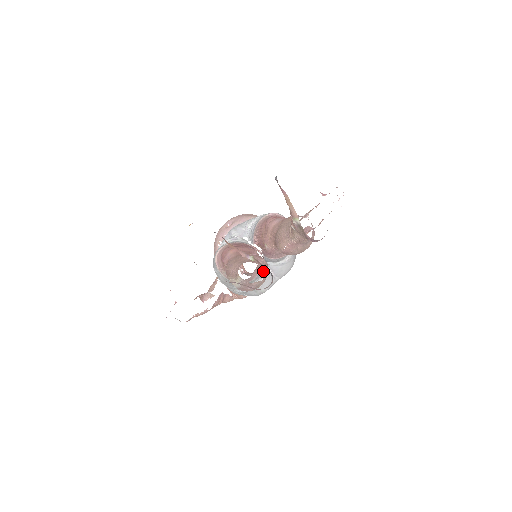
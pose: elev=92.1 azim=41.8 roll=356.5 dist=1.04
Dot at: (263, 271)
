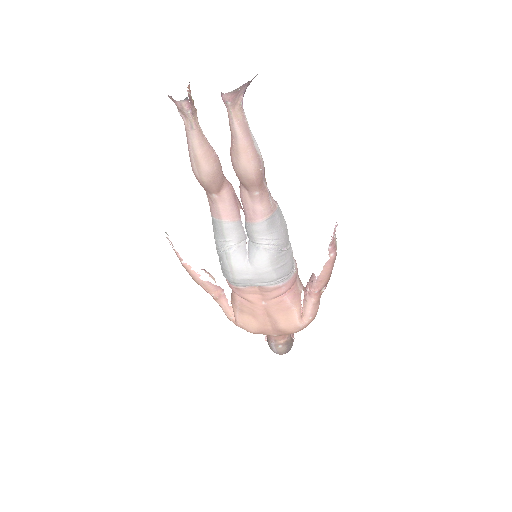
Dot at: (242, 244)
